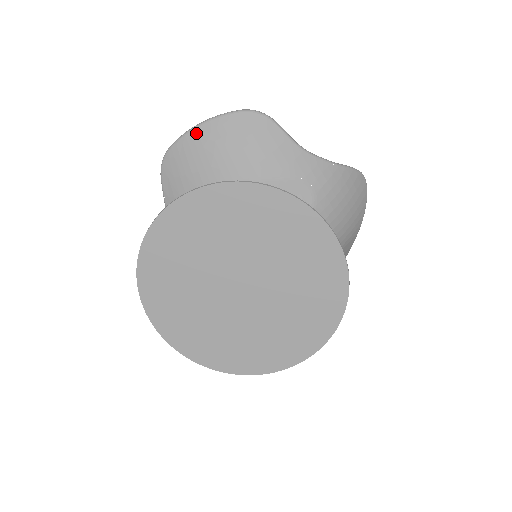
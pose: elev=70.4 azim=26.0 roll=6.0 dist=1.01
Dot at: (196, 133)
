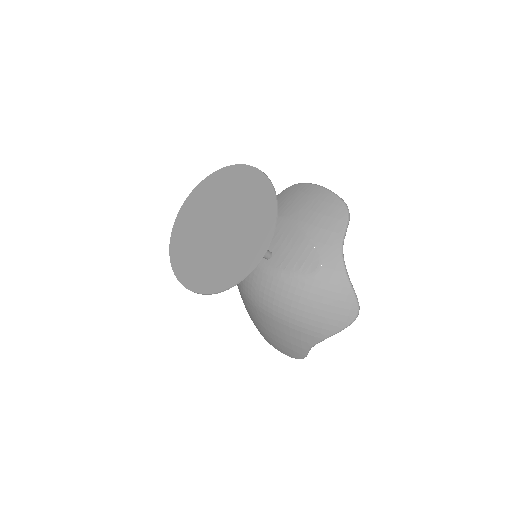
Dot at: (315, 187)
